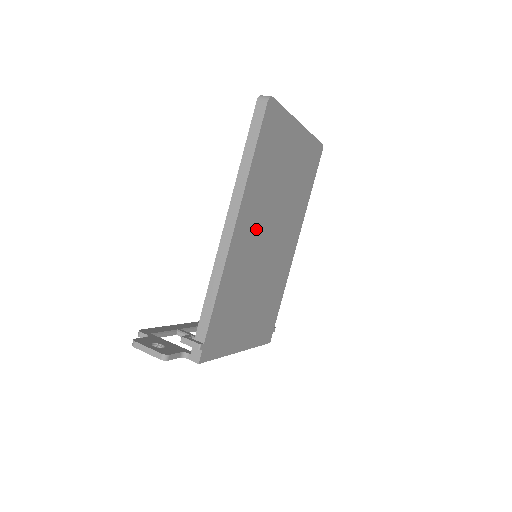
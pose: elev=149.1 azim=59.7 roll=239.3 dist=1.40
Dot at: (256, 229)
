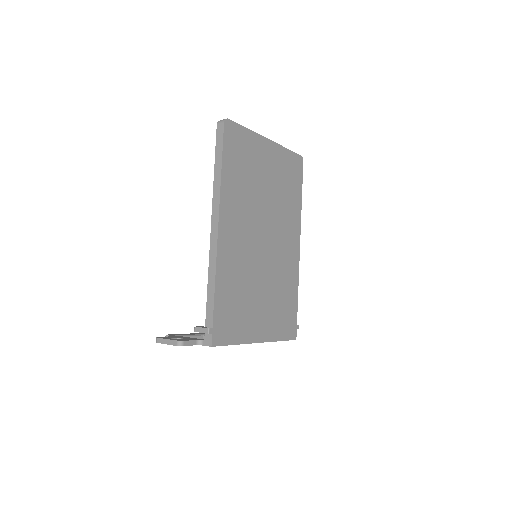
Dot at: (244, 228)
